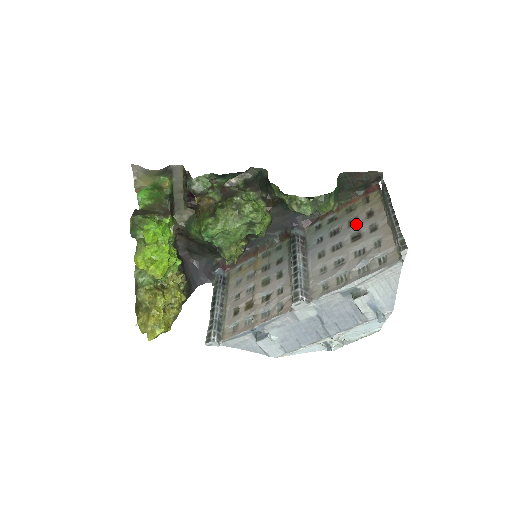
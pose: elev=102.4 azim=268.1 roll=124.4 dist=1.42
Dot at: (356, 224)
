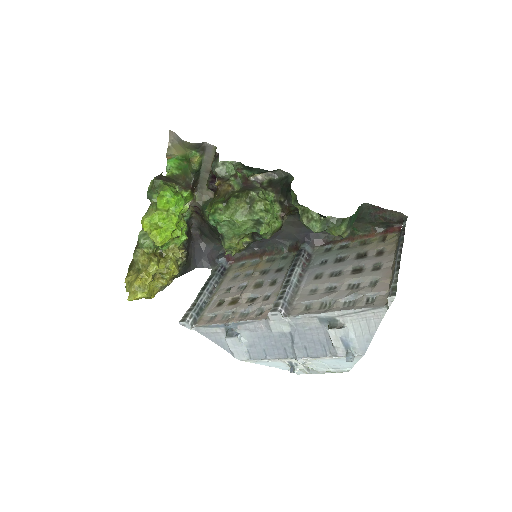
Dot at: (363, 258)
